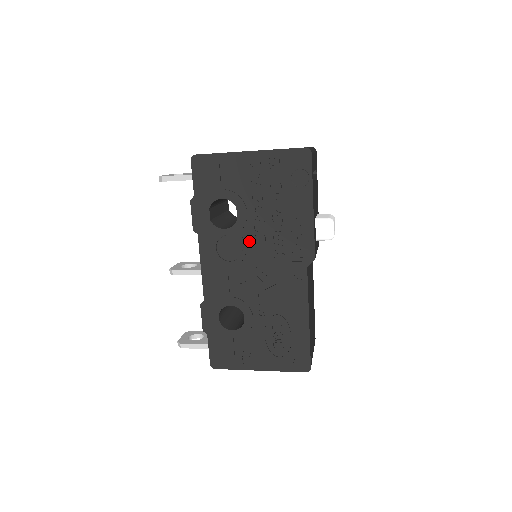
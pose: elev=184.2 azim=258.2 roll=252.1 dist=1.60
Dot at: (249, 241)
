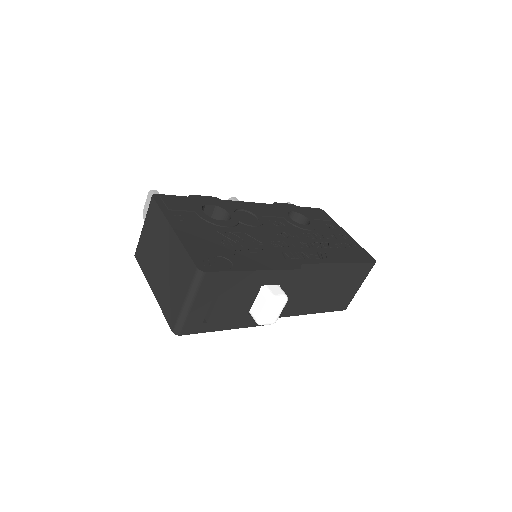
Dot at: occluded
